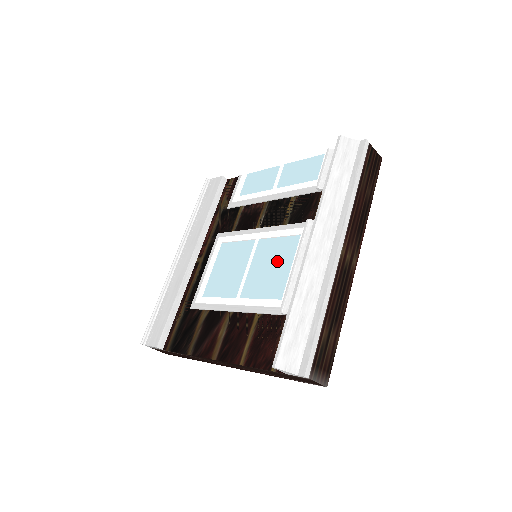
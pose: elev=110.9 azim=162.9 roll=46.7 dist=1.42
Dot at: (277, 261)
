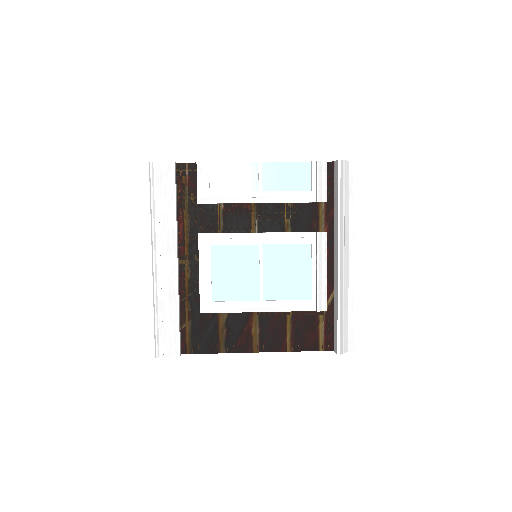
Dot at: (293, 267)
